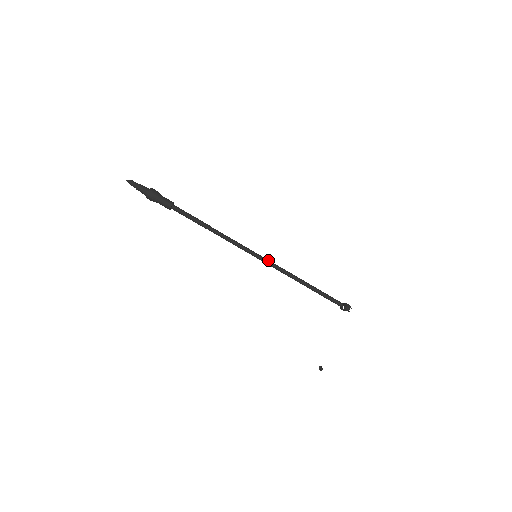
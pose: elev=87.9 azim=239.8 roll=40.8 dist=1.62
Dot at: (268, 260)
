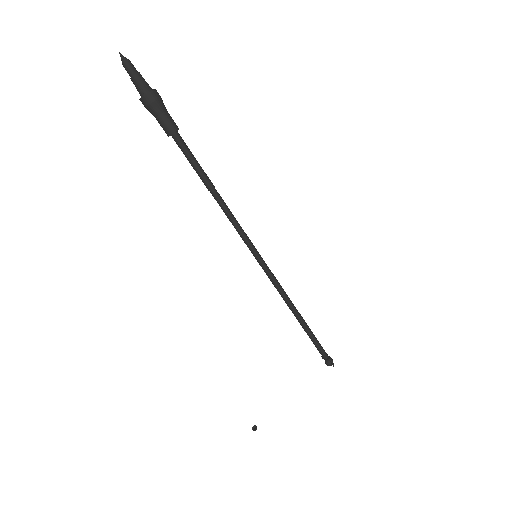
Dot at: (268, 269)
